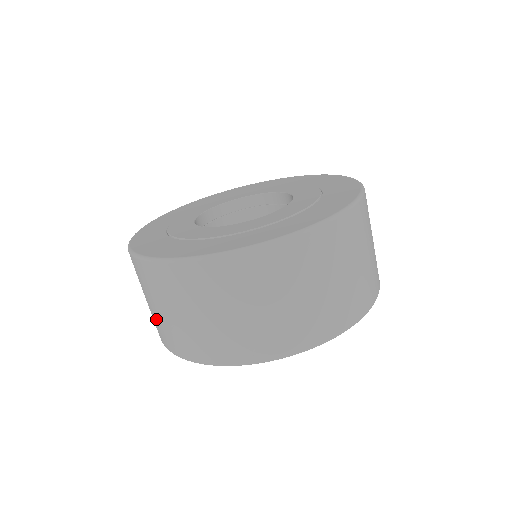
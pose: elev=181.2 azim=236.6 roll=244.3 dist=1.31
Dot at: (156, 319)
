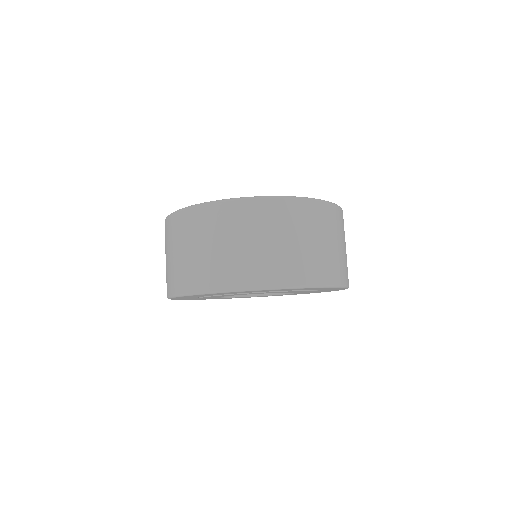
Dot at: (252, 257)
